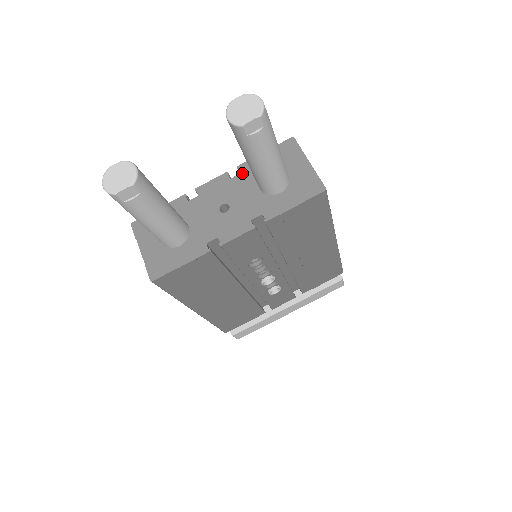
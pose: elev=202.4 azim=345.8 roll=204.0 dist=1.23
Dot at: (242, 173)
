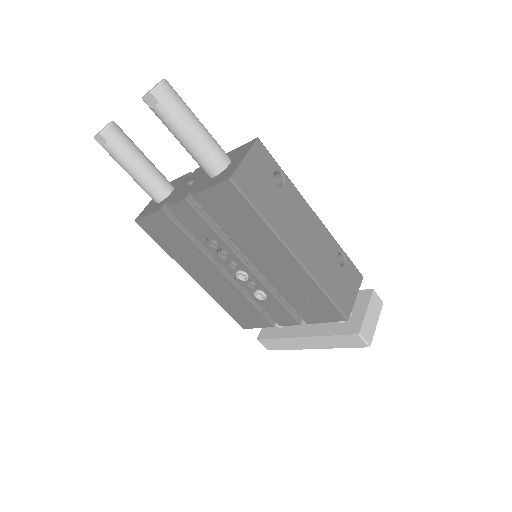
Dot at: occluded
